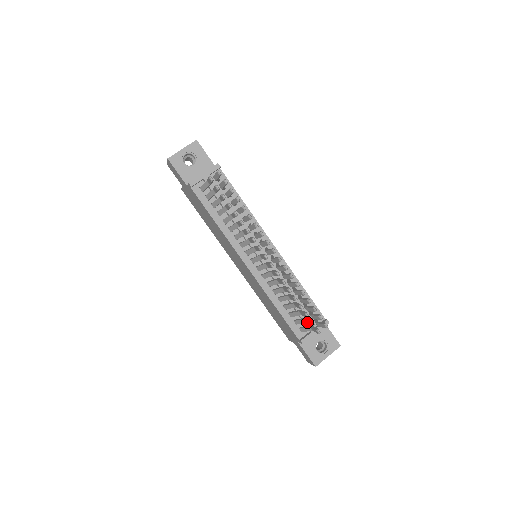
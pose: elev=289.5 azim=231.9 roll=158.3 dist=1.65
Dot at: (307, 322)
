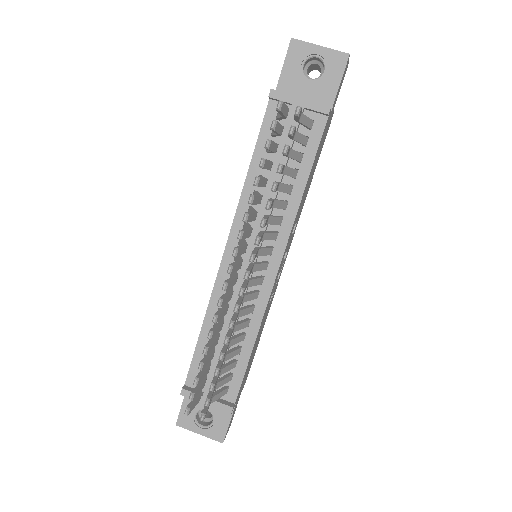
Dot at: occluded
